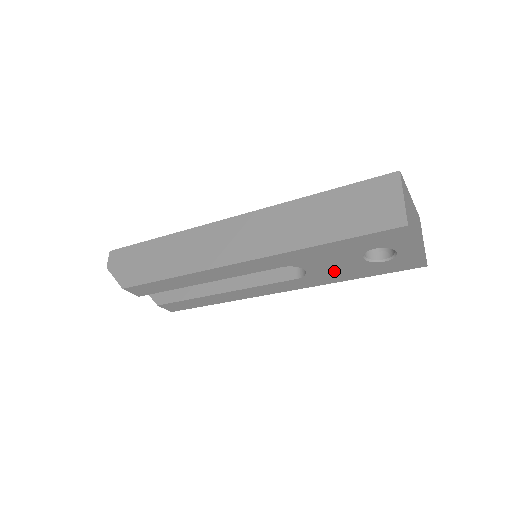
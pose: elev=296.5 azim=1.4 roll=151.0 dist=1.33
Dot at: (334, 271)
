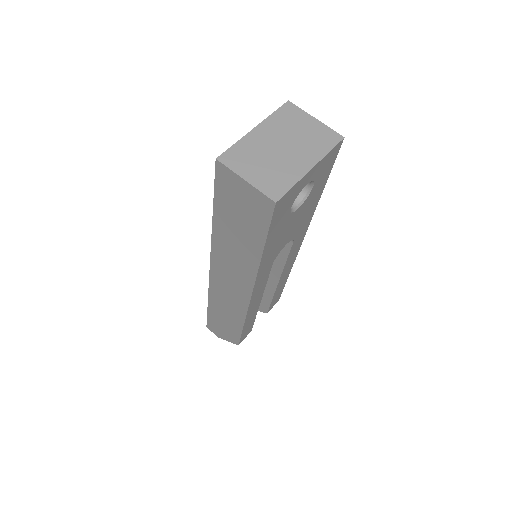
Dot at: (301, 220)
